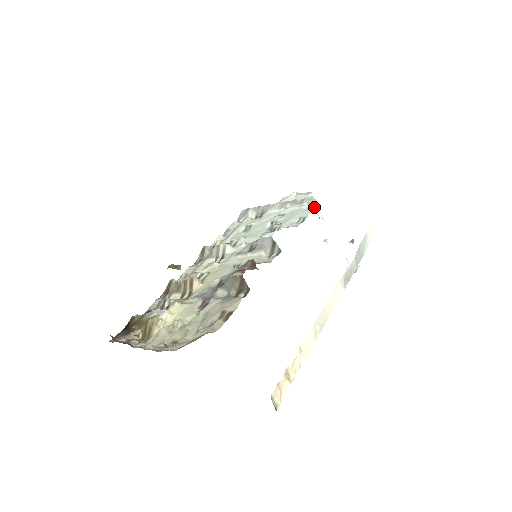
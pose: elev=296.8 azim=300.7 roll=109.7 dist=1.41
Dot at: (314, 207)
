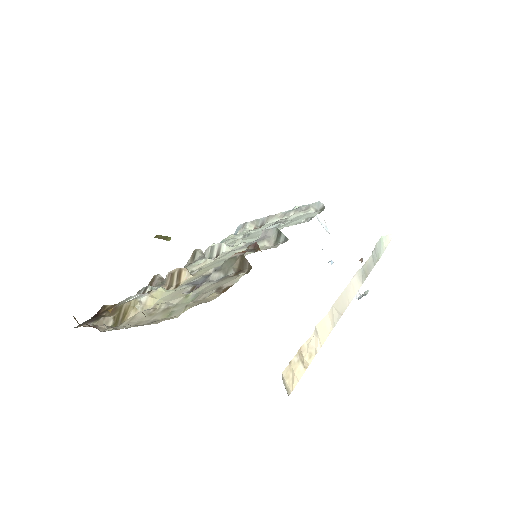
Dot at: (322, 210)
